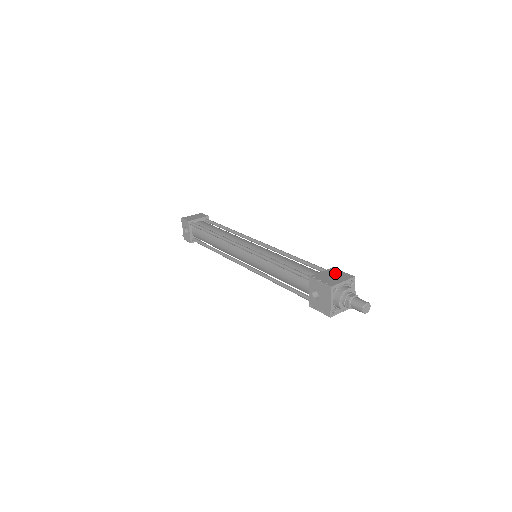
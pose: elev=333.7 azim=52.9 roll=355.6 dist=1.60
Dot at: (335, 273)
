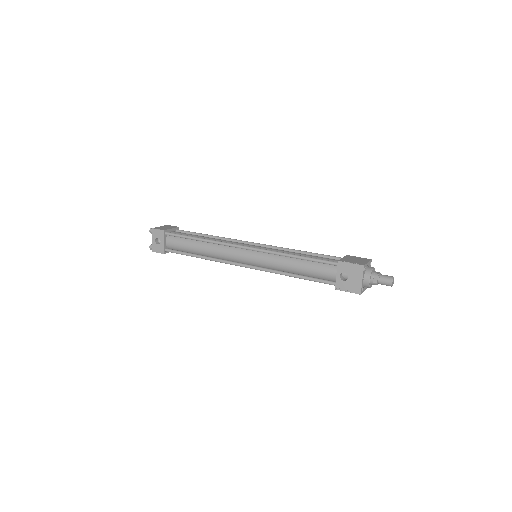
Dot at: (354, 258)
